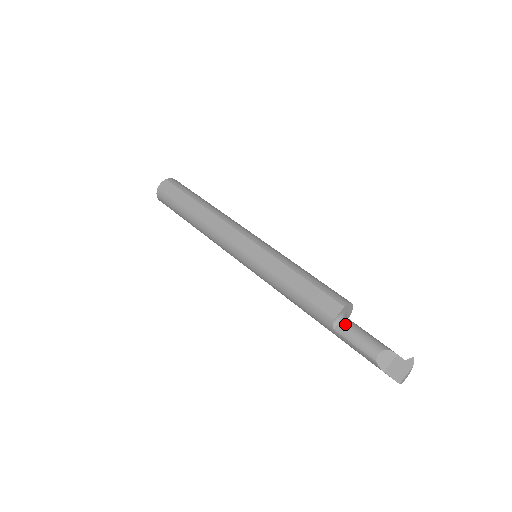
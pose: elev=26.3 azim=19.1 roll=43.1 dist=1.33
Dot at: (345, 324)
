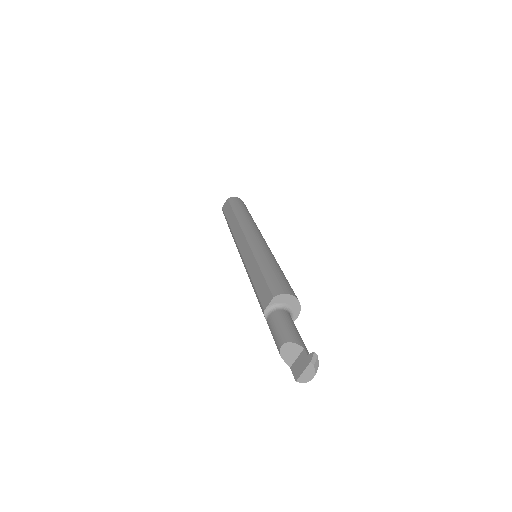
Dot at: (272, 316)
